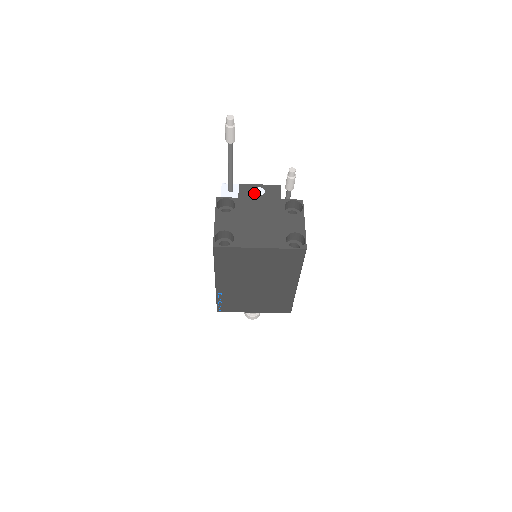
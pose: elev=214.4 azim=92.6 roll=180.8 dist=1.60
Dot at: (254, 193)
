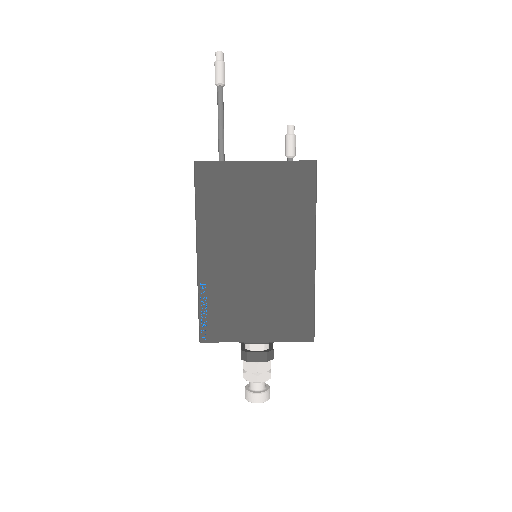
Dot at: occluded
